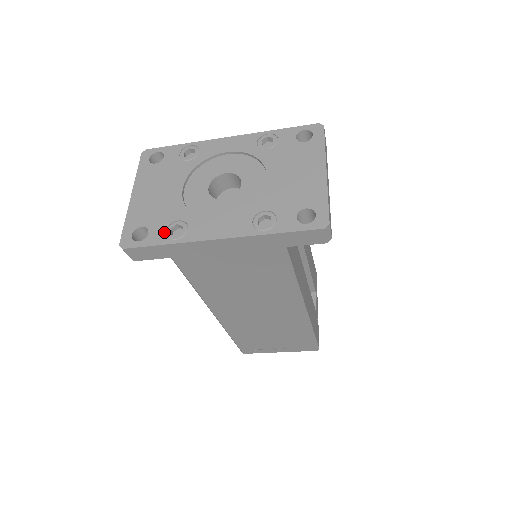
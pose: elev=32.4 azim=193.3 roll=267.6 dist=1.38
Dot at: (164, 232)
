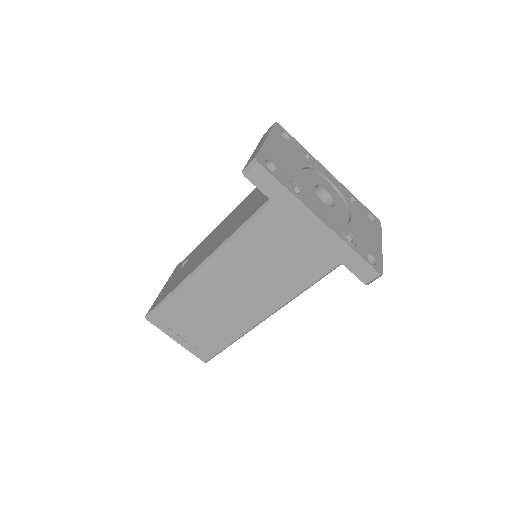
Dot at: (288, 182)
